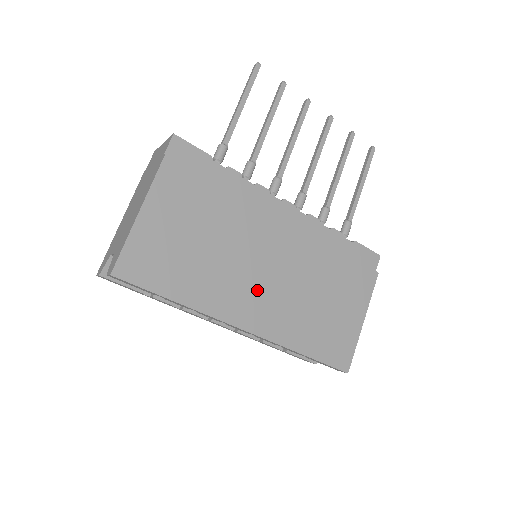
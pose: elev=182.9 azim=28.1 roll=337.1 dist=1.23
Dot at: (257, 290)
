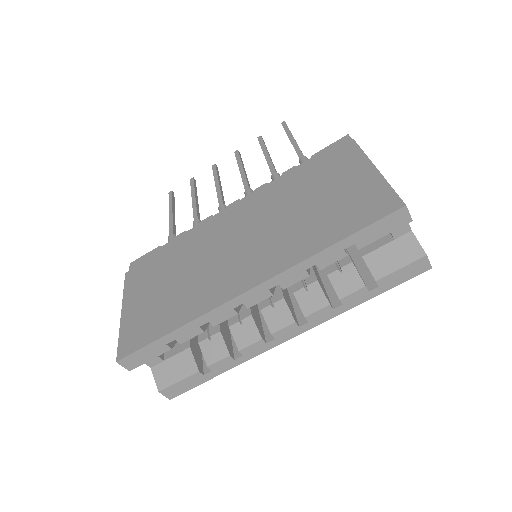
Dot at: (240, 260)
